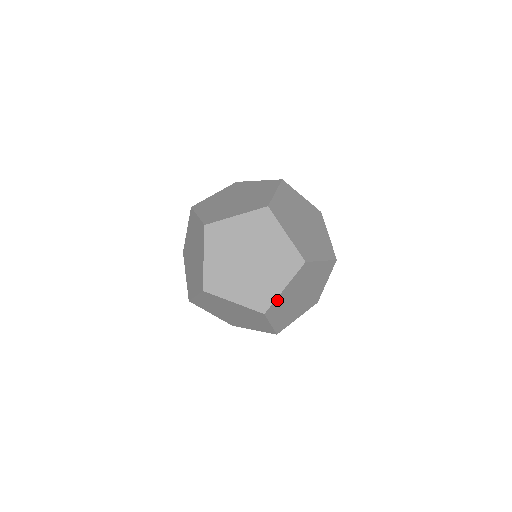
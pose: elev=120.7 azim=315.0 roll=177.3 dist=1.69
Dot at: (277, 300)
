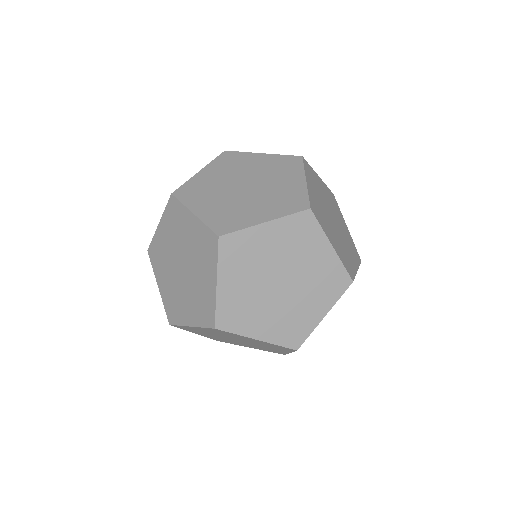
Dot at: (310, 197)
